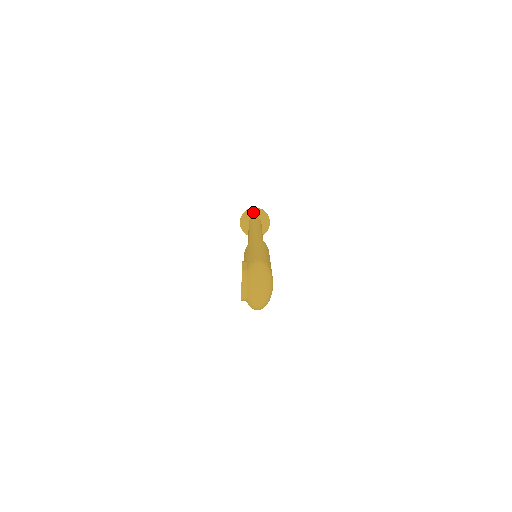
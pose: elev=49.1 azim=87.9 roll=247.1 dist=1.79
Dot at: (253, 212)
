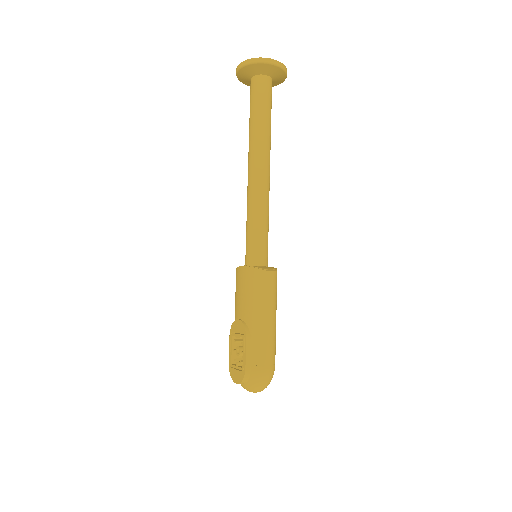
Dot at: (268, 68)
